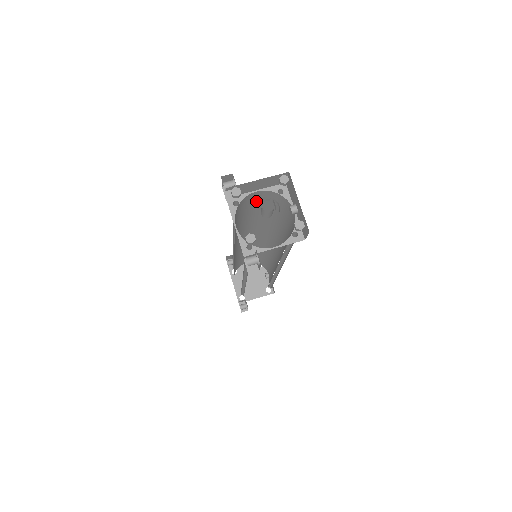
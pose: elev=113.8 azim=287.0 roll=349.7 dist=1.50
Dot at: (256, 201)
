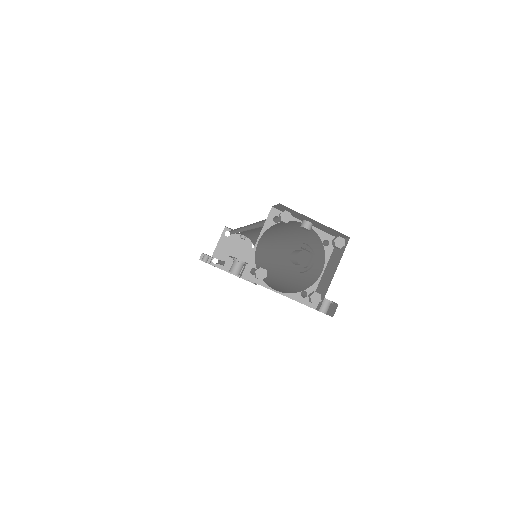
Dot at: occluded
